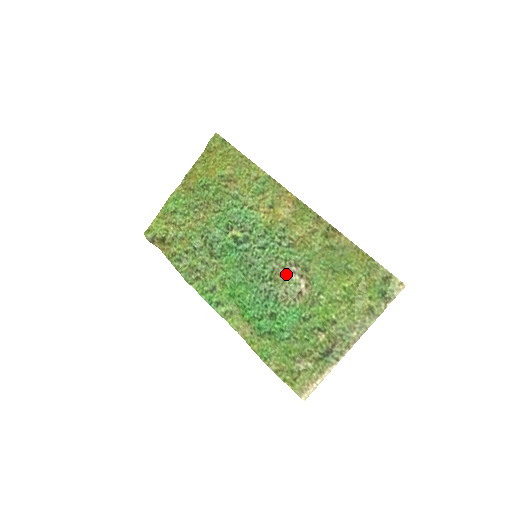
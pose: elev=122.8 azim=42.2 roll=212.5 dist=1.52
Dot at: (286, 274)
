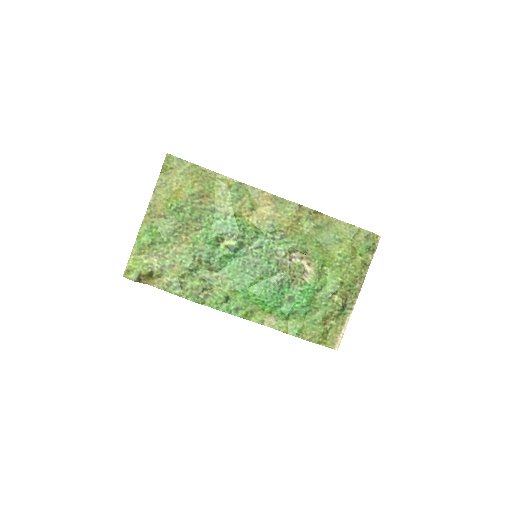
Dot at: (289, 261)
